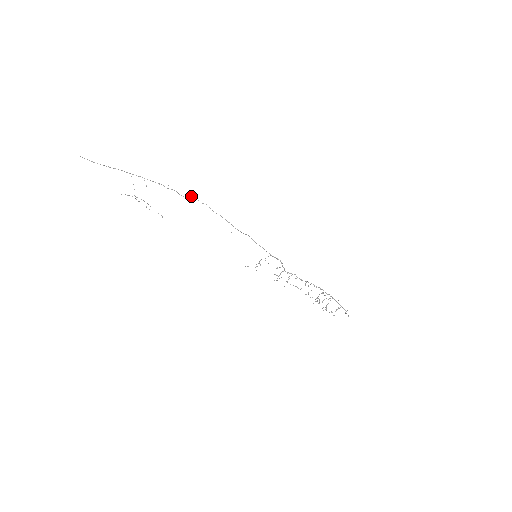
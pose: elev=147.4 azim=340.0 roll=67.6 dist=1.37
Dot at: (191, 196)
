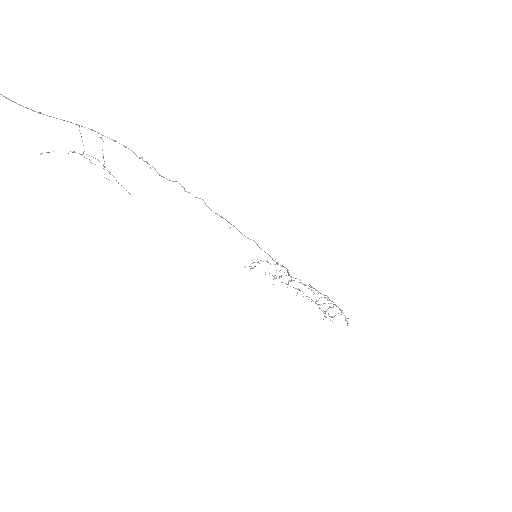
Dot at: occluded
